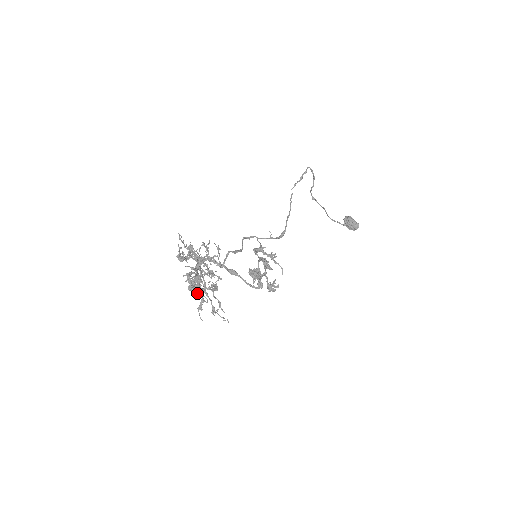
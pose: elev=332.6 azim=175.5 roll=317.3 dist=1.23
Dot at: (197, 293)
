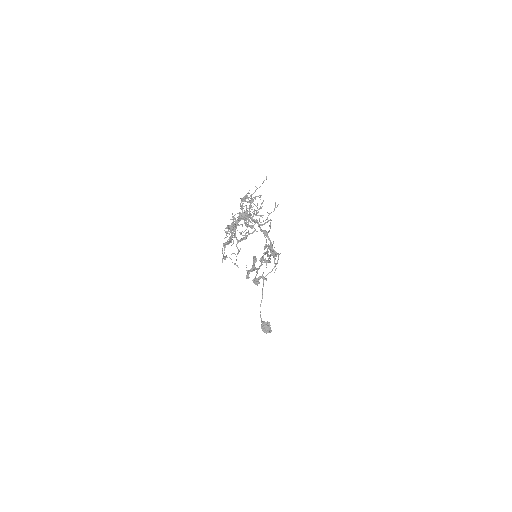
Dot at: (231, 232)
